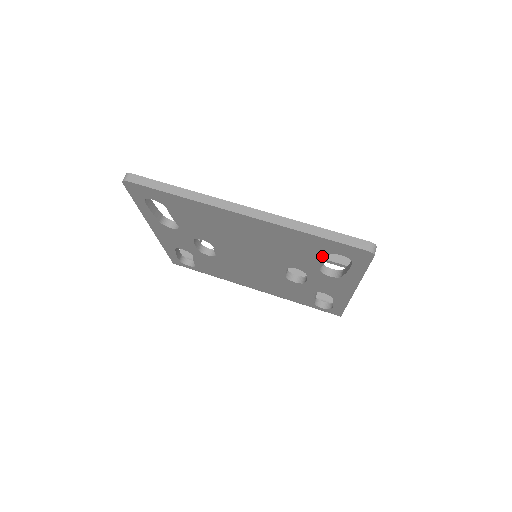
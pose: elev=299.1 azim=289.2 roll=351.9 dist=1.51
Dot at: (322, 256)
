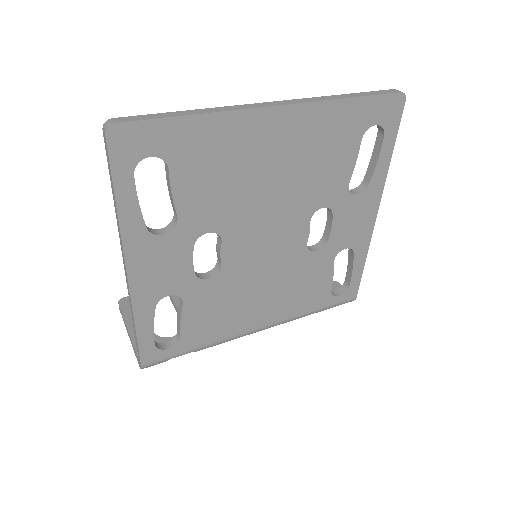
Dot at: (356, 146)
